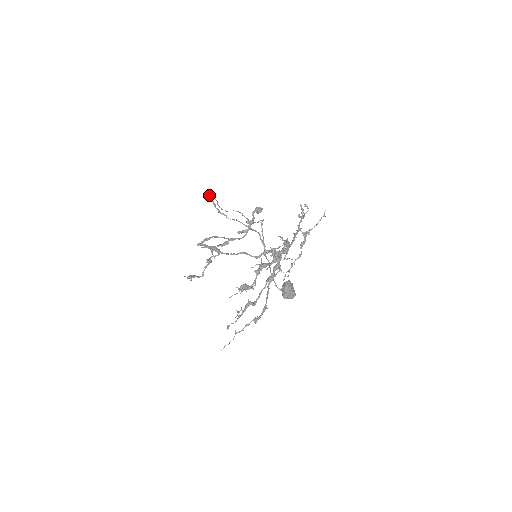
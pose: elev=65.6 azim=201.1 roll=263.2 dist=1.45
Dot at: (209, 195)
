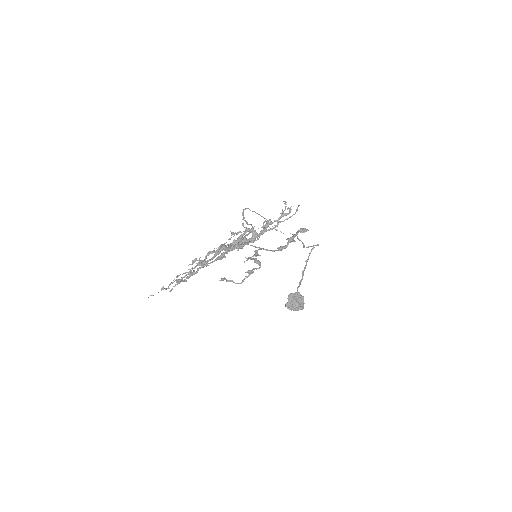
Dot at: (246, 208)
